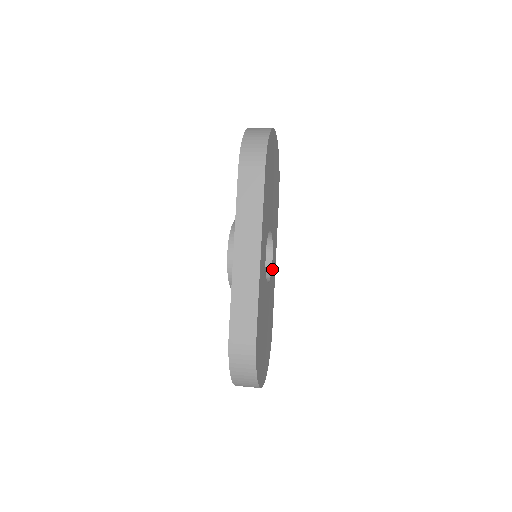
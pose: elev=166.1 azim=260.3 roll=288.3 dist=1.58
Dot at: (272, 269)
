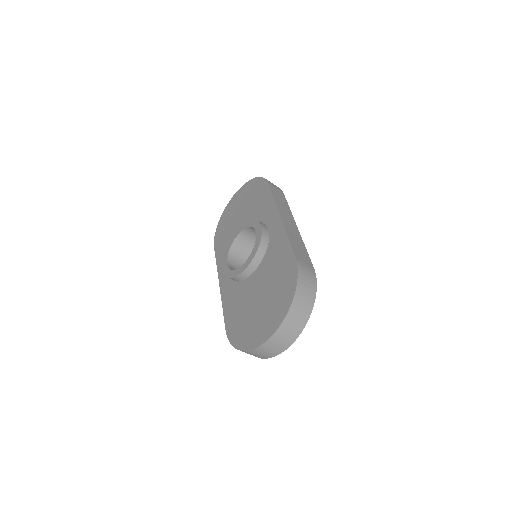
Dot at: occluded
